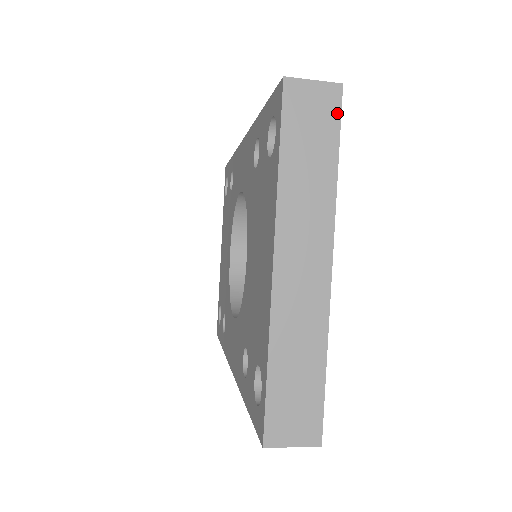
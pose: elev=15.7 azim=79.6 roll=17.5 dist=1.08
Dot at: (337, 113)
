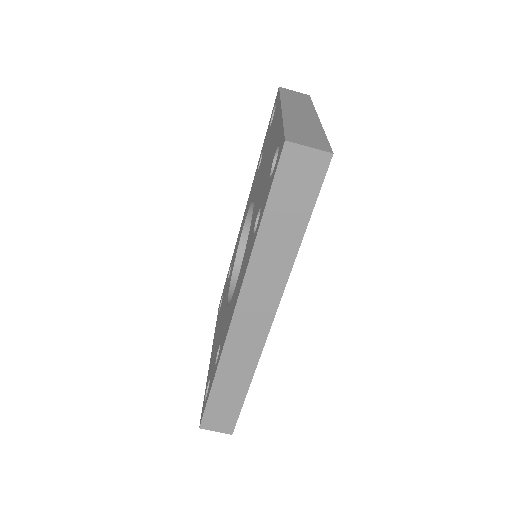
Dot at: (309, 98)
